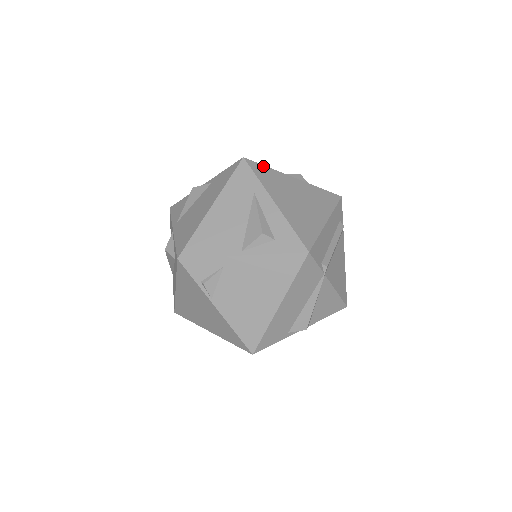
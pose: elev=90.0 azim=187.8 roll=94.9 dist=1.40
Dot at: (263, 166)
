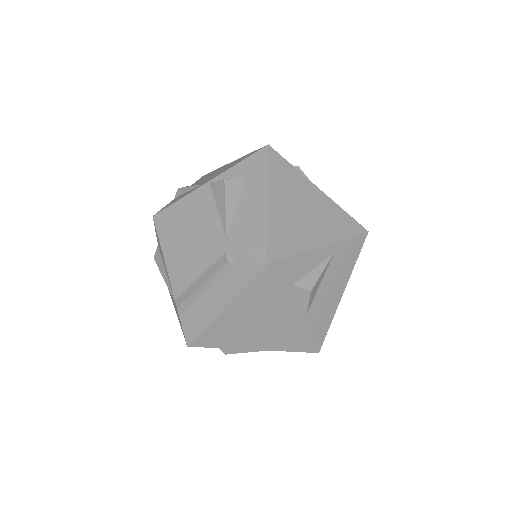
Dot at: occluded
